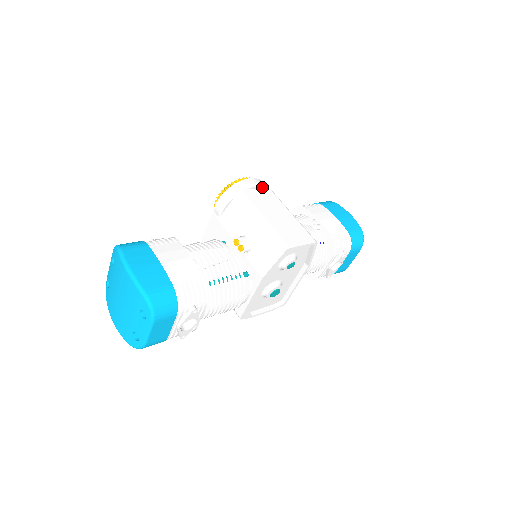
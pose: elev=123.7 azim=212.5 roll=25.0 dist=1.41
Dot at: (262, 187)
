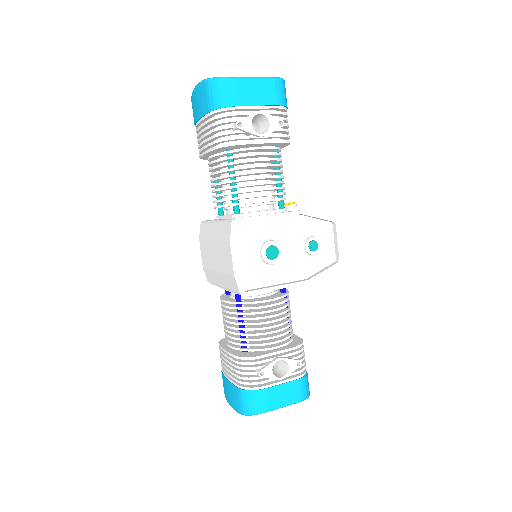
Dot at: occluded
